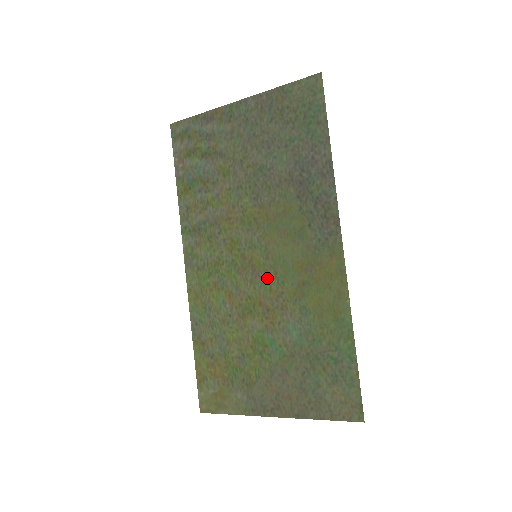
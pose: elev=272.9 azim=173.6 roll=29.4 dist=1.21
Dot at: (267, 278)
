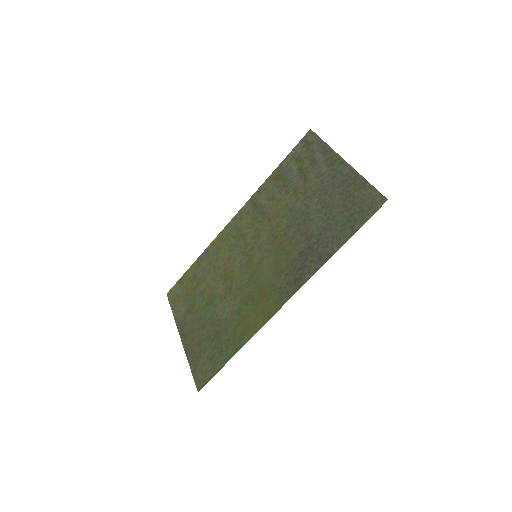
Dot at: (247, 273)
